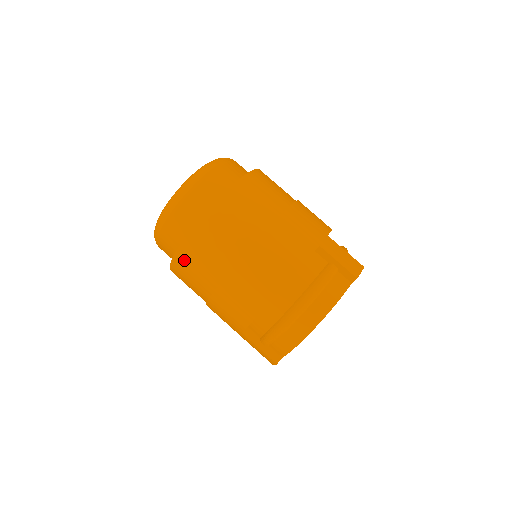
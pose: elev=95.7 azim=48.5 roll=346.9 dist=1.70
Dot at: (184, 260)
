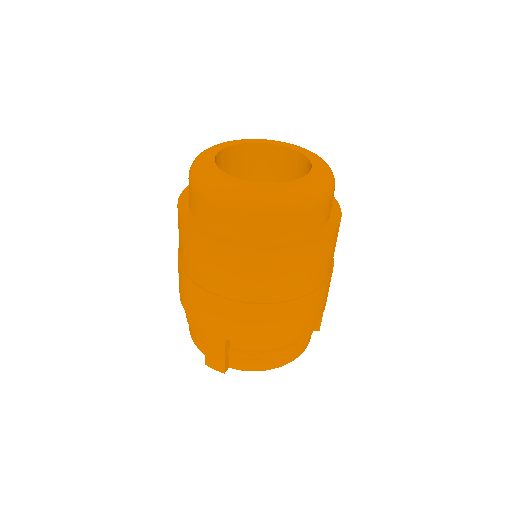
Dot at: (264, 262)
